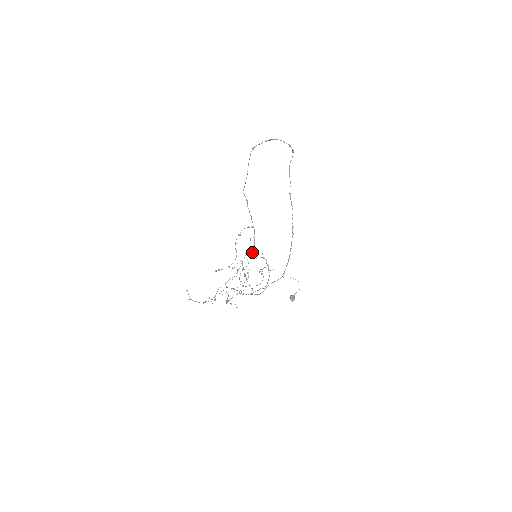
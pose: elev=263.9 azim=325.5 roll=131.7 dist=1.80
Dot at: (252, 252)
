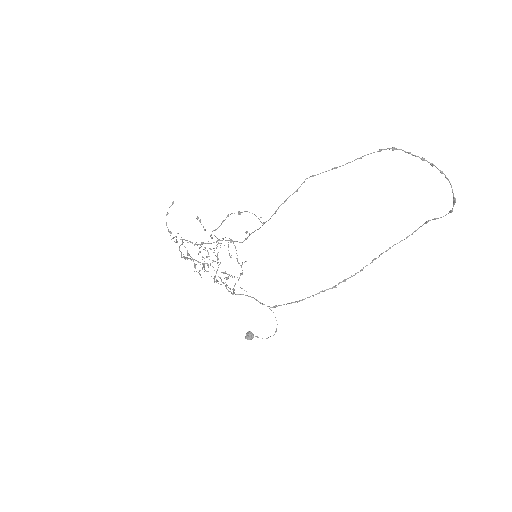
Dot at: occluded
